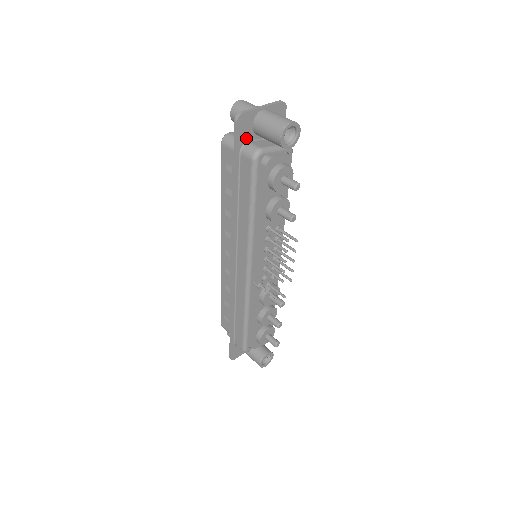
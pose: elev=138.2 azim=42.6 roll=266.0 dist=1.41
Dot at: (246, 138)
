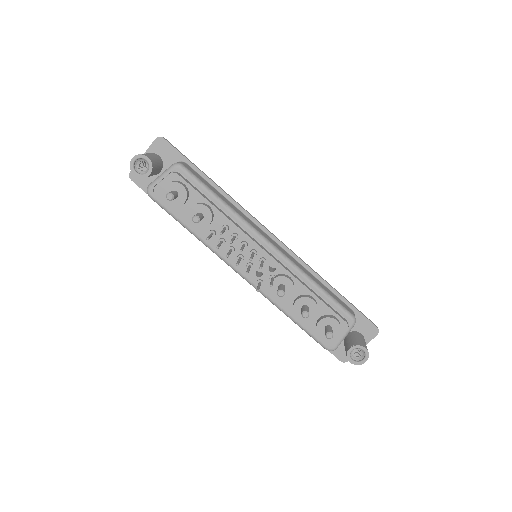
Dot at: (149, 183)
